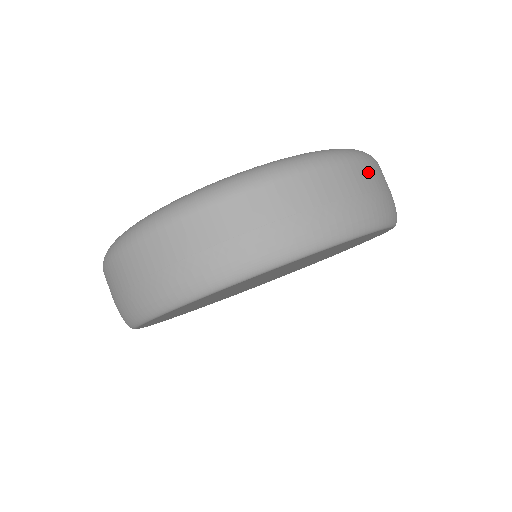
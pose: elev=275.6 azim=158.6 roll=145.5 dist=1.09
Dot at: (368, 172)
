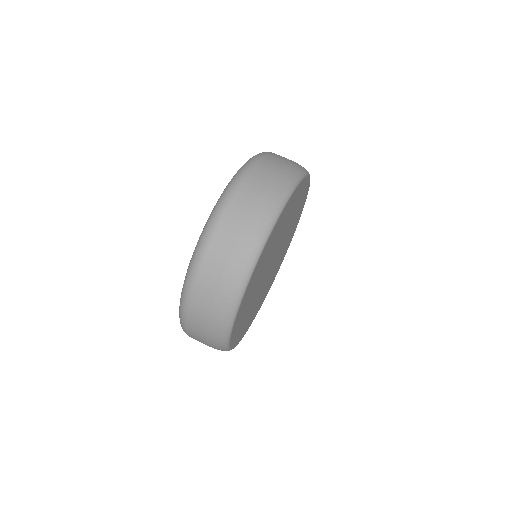
Dot at: occluded
